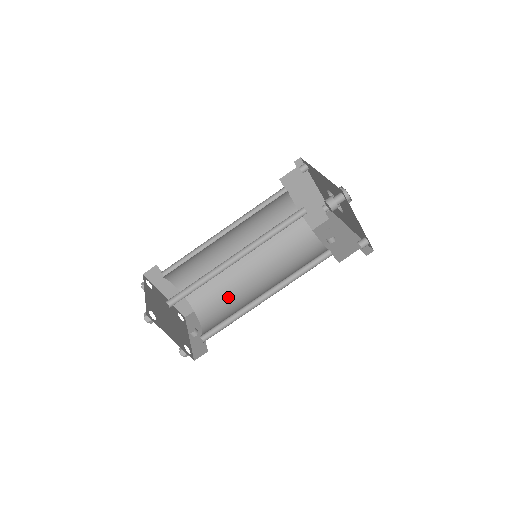
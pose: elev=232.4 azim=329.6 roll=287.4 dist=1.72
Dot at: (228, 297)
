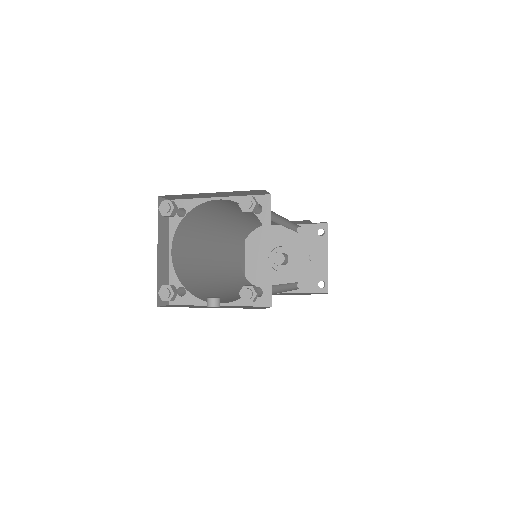
Dot at: (220, 295)
